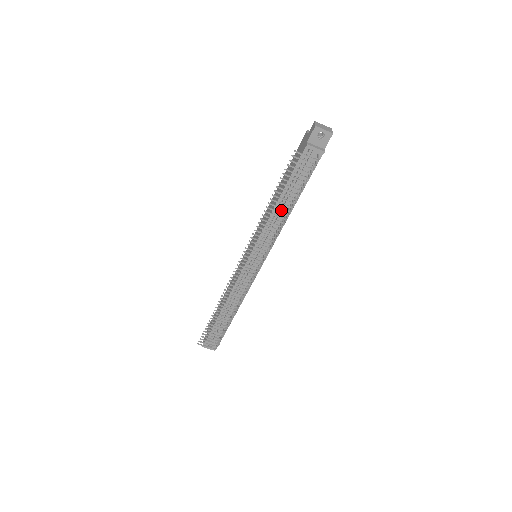
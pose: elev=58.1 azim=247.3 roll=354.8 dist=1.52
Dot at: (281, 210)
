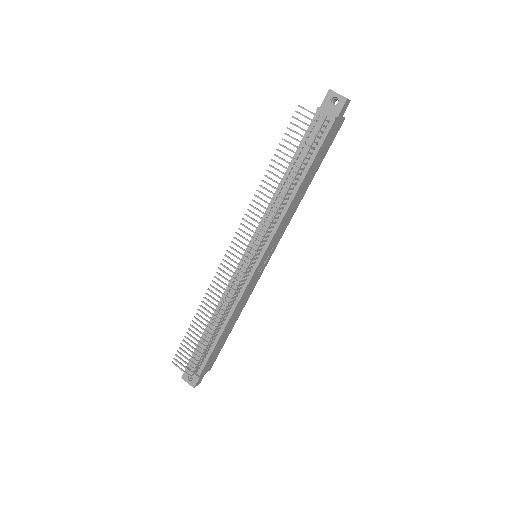
Dot at: (284, 189)
